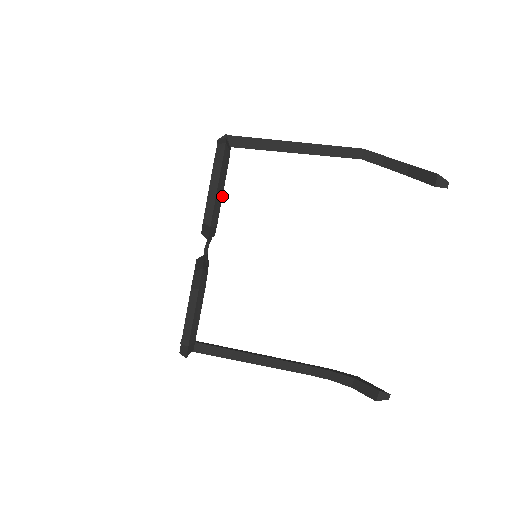
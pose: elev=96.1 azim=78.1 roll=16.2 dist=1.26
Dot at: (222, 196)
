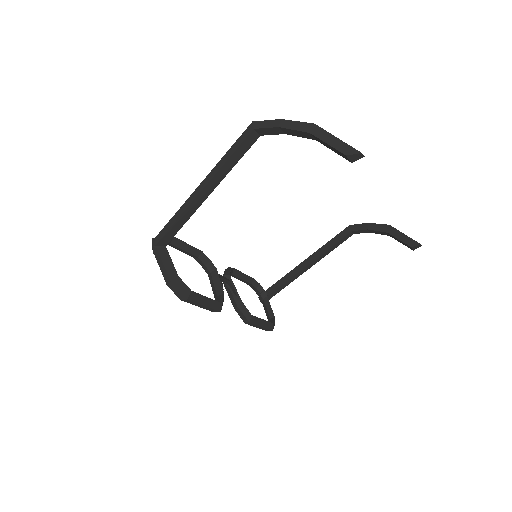
Dot at: (207, 297)
